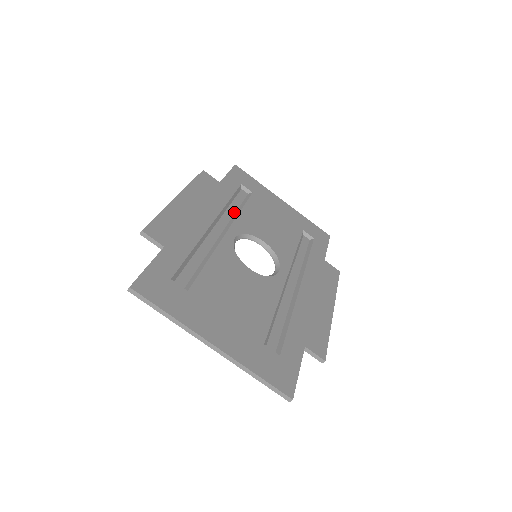
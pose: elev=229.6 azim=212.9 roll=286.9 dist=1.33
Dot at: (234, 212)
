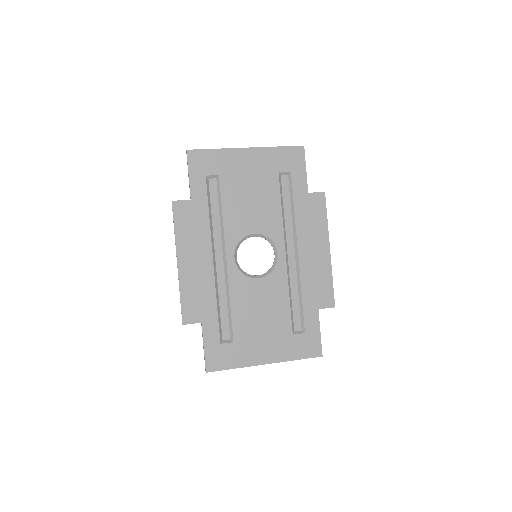
Dot at: (219, 222)
